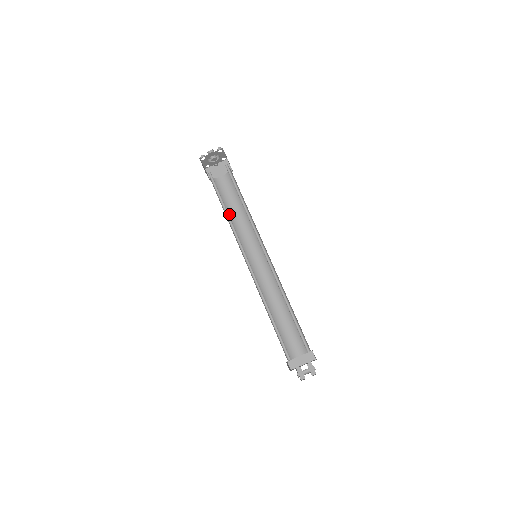
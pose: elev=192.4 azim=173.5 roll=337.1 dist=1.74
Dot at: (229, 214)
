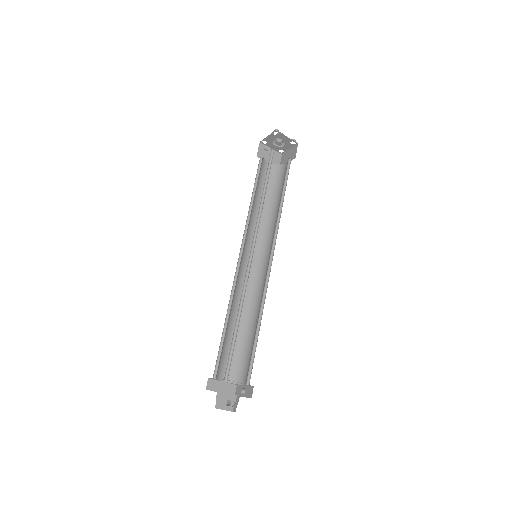
Dot at: (270, 206)
